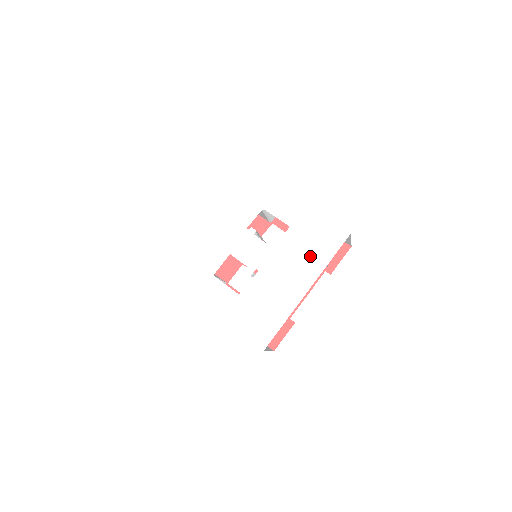
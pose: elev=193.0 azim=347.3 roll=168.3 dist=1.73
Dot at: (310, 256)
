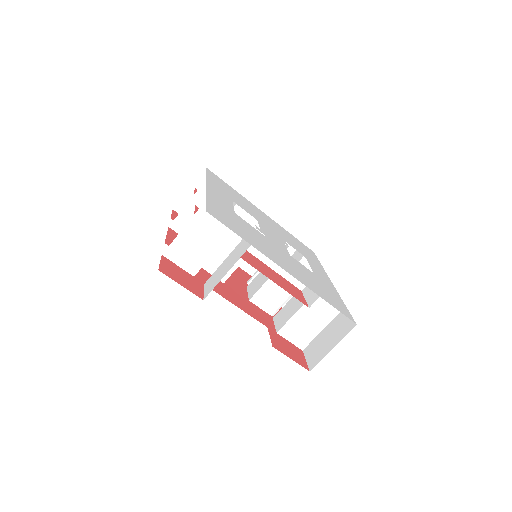
Dot at: (312, 283)
